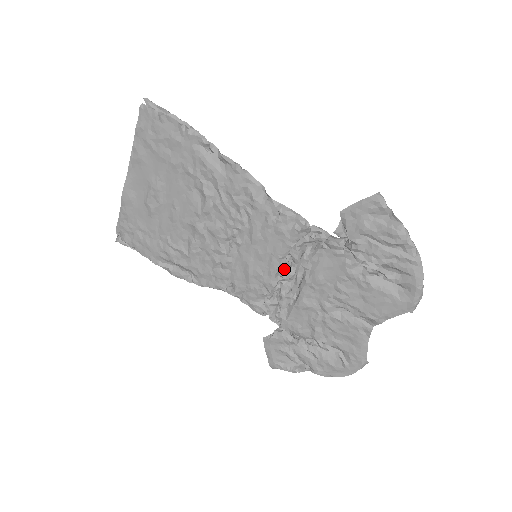
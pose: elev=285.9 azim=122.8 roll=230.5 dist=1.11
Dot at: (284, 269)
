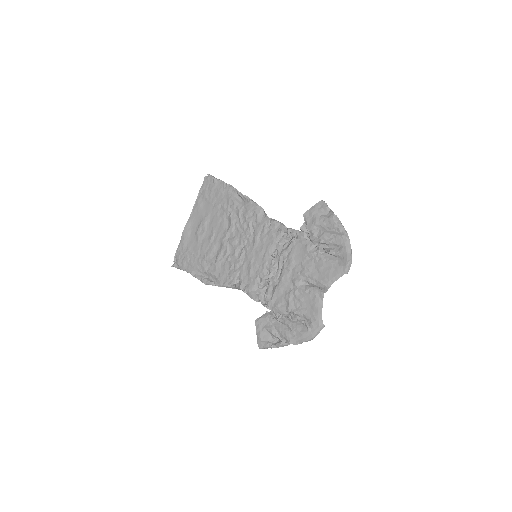
Dot at: (272, 262)
